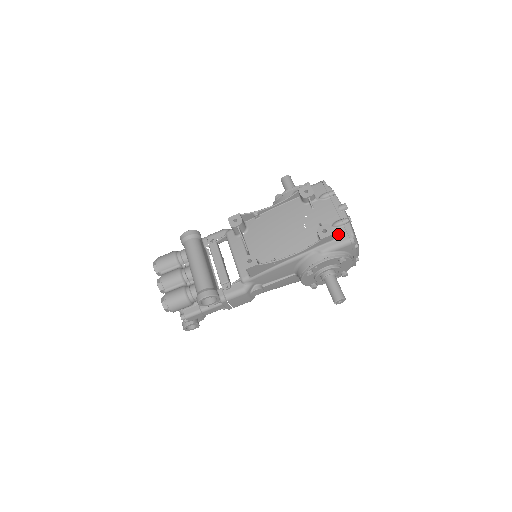
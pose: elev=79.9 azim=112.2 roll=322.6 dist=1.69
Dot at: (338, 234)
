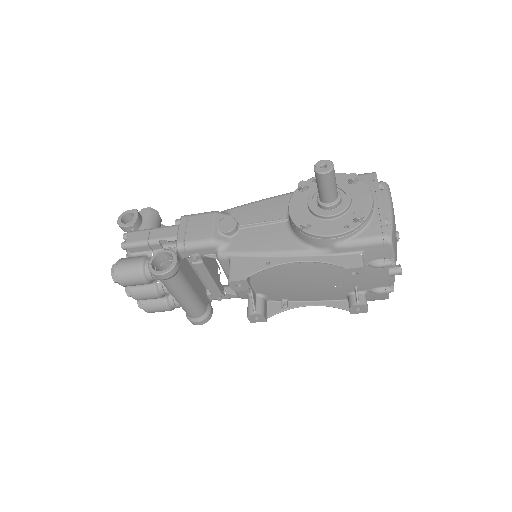
Dot at: (373, 296)
